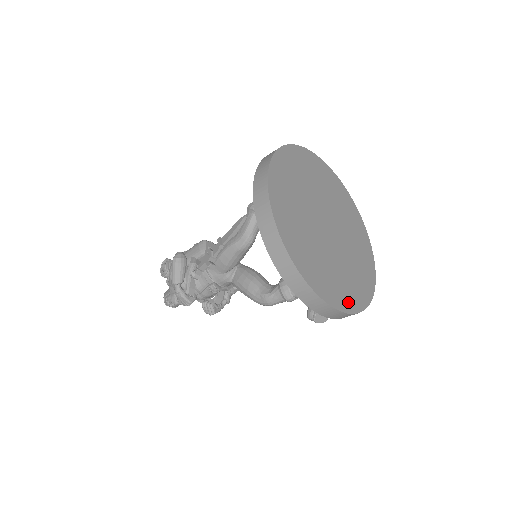
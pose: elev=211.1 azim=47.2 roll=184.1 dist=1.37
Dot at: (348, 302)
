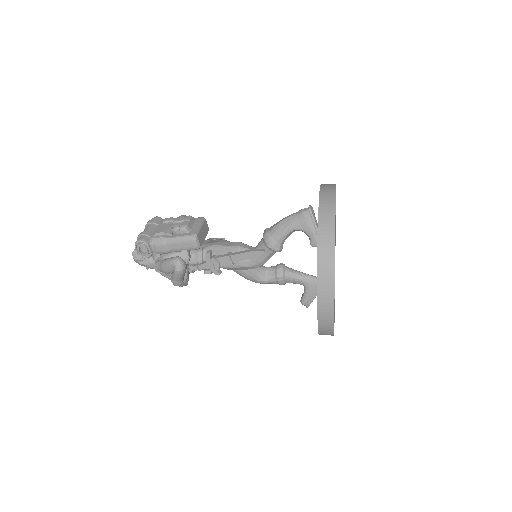
Dot at: occluded
